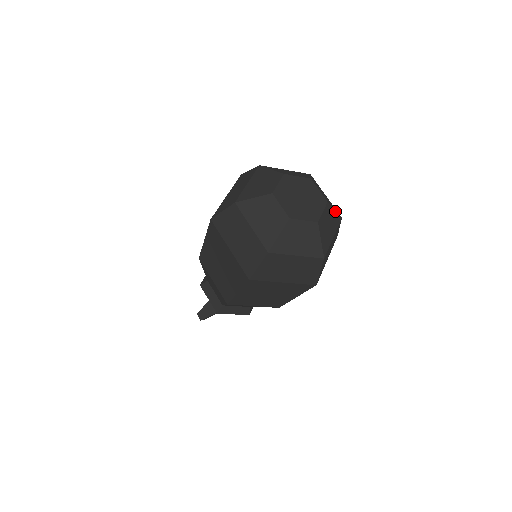
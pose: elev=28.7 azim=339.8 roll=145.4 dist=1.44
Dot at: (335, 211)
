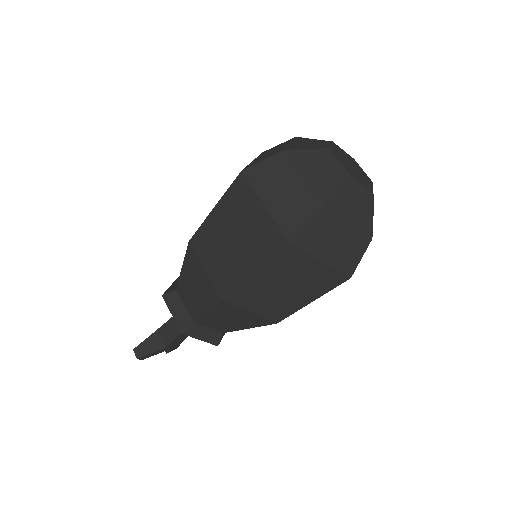
Dot at: (373, 201)
